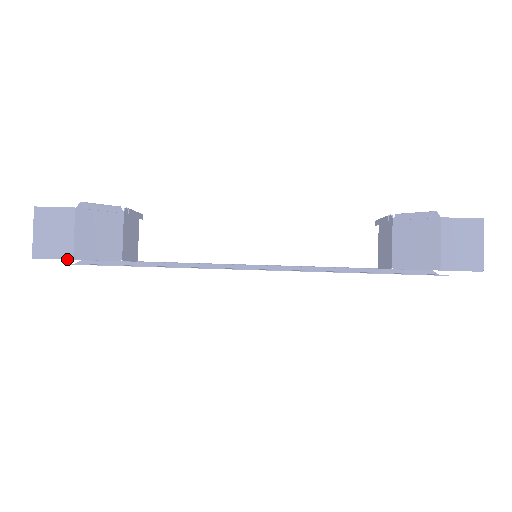
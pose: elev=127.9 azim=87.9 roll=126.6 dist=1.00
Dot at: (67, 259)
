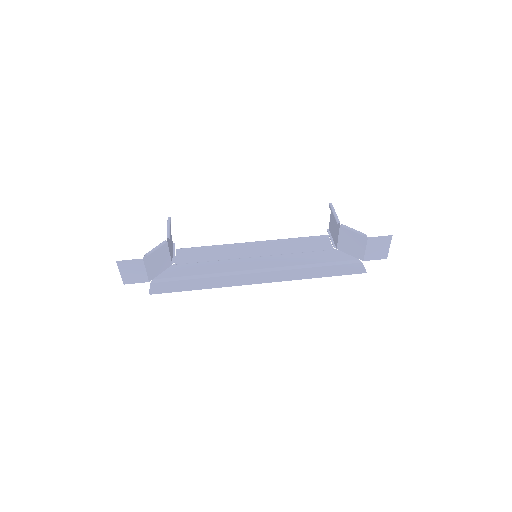
Dot at: occluded
